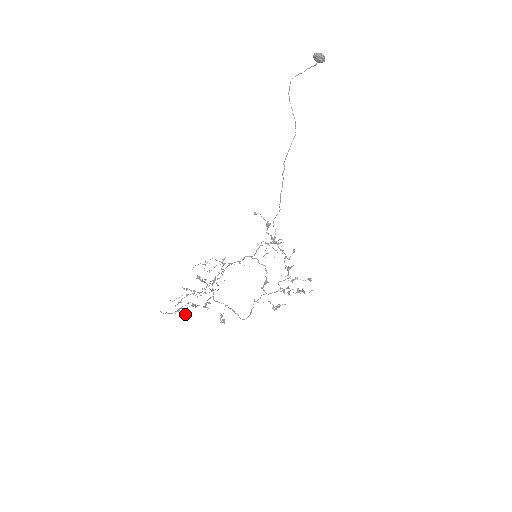
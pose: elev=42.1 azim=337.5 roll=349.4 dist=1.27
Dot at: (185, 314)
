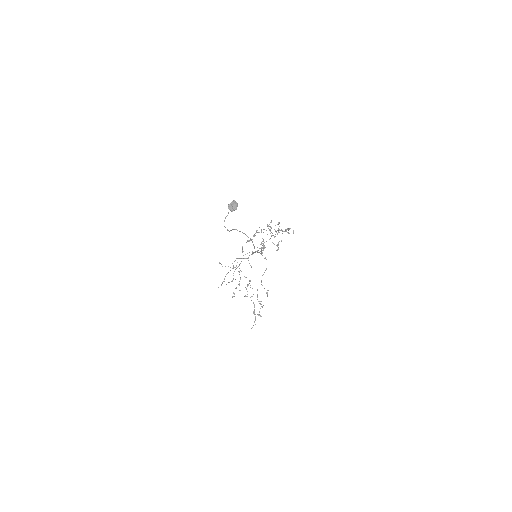
Dot at: occluded
